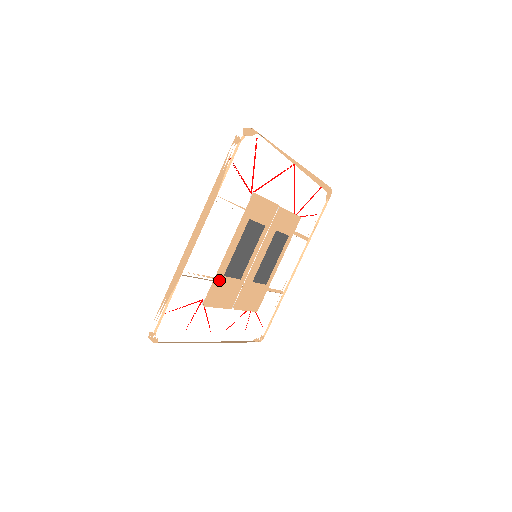
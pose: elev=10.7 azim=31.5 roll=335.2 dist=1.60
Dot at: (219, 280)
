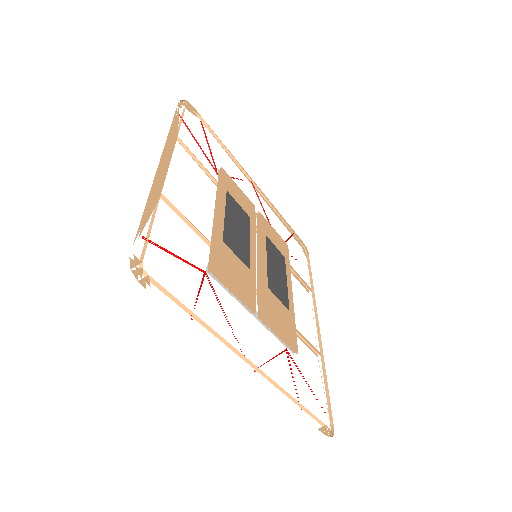
Dot at: (219, 244)
